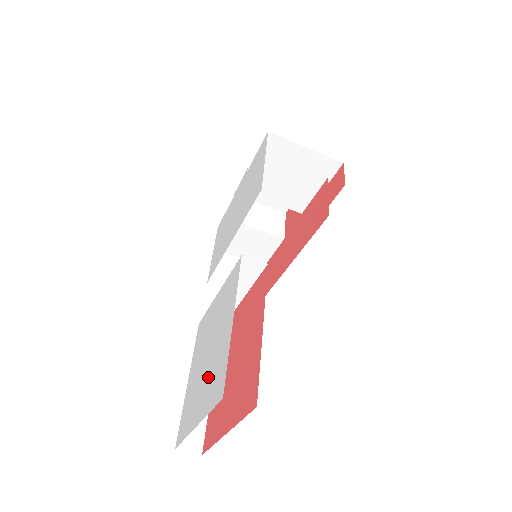
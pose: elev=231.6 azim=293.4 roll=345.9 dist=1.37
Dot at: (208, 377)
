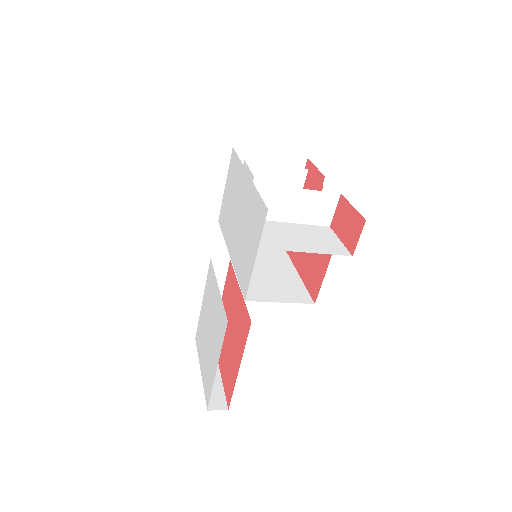
Dot at: (206, 358)
